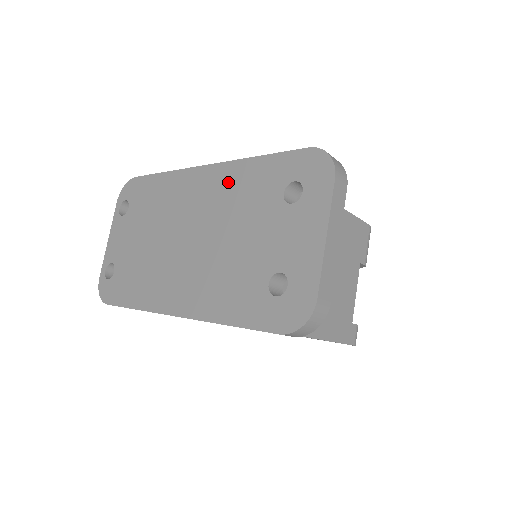
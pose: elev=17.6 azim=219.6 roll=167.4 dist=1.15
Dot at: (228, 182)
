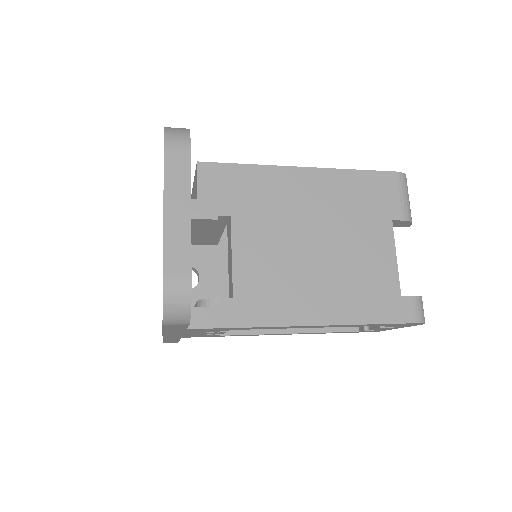
Dot at: occluded
